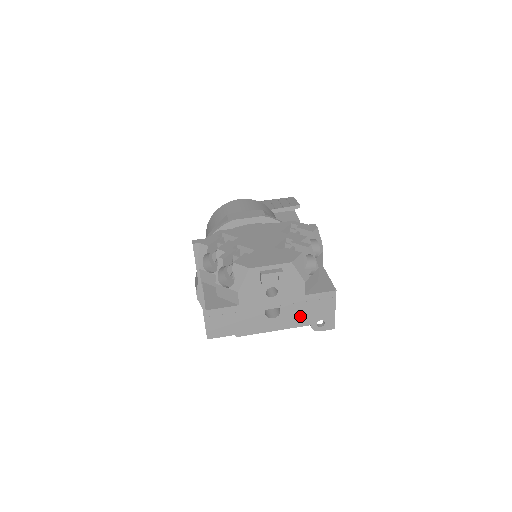
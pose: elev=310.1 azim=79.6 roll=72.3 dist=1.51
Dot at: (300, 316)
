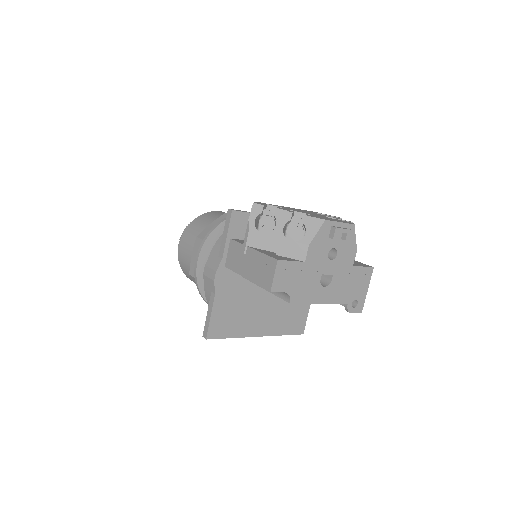
Dot at: (343, 290)
